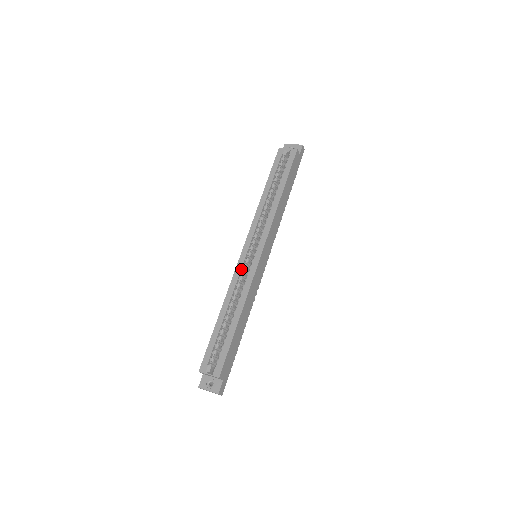
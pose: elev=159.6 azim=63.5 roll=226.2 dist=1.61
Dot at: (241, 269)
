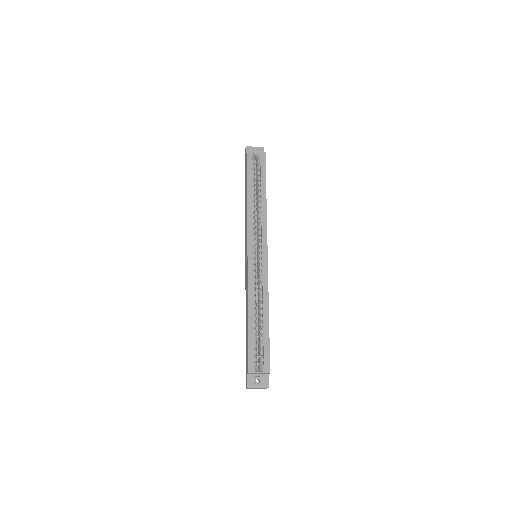
Dot at: (253, 270)
